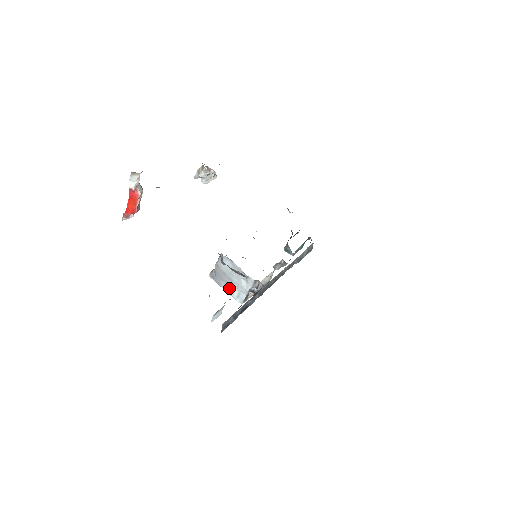
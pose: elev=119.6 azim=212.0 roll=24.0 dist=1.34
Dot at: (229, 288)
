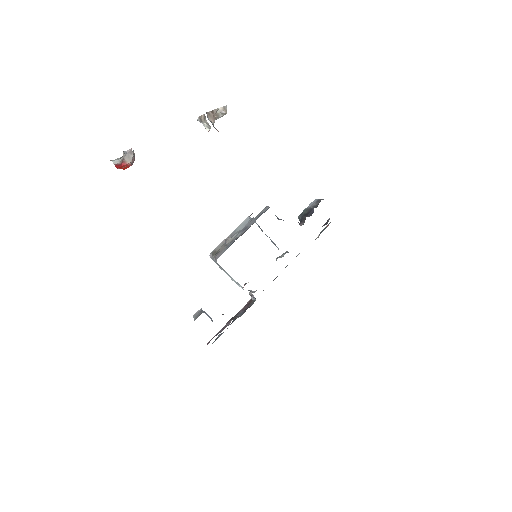
Dot at: occluded
